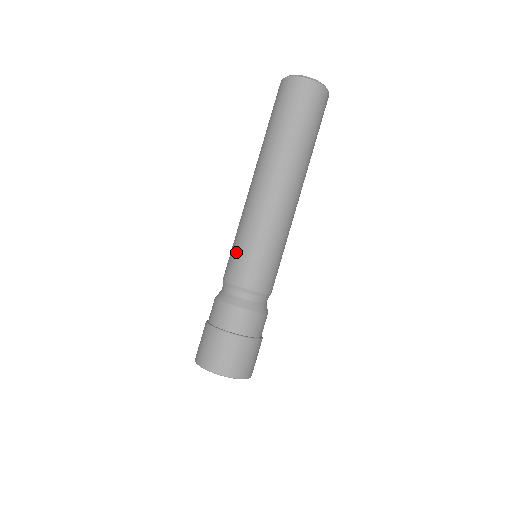
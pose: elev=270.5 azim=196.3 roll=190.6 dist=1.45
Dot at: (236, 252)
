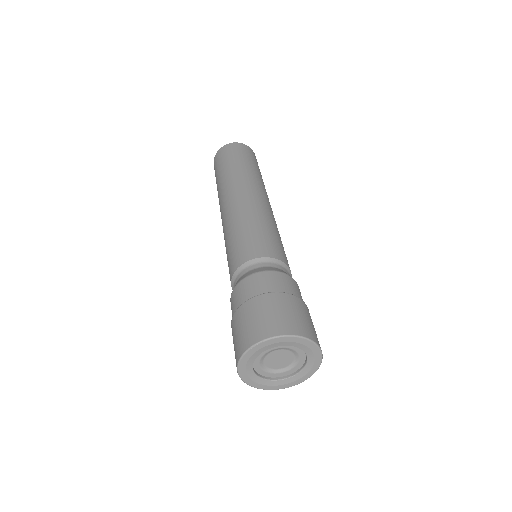
Dot at: (246, 236)
